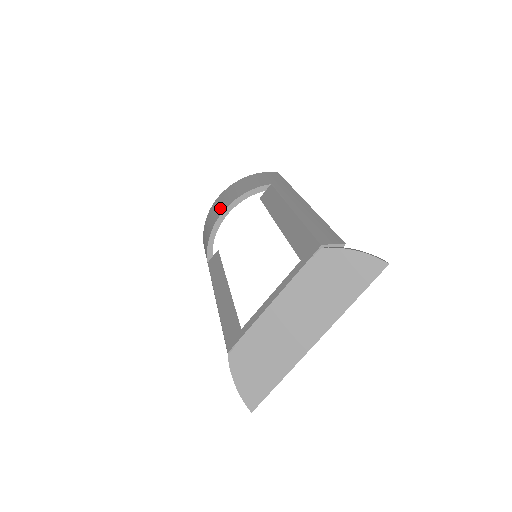
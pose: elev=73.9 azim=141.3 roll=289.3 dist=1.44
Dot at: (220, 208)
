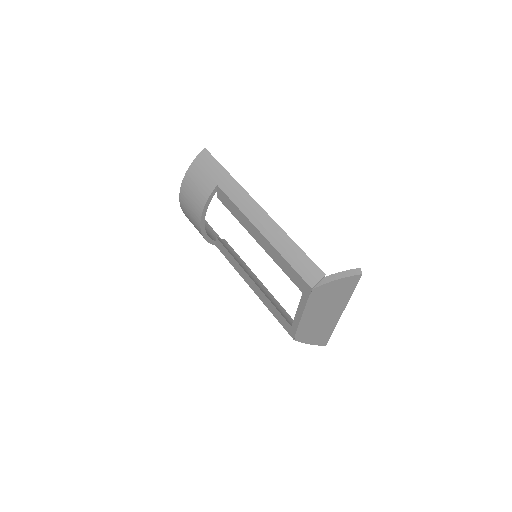
Dot at: (194, 218)
